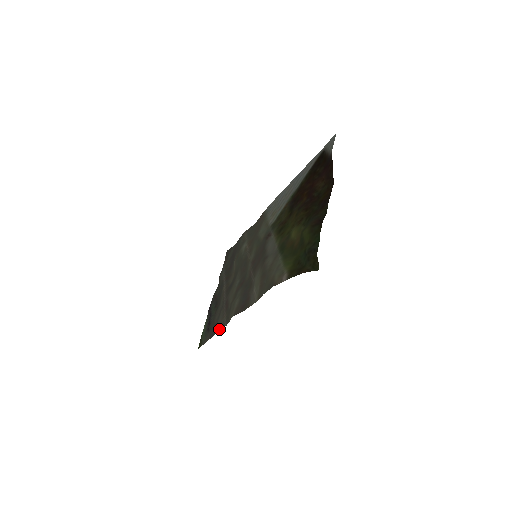
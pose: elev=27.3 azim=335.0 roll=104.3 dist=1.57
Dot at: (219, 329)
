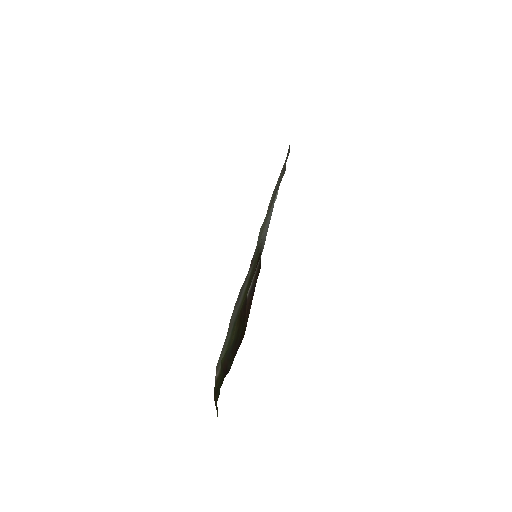
Dot at: occluded
